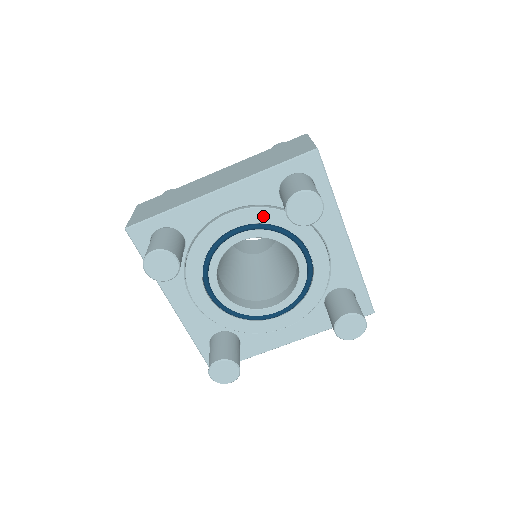
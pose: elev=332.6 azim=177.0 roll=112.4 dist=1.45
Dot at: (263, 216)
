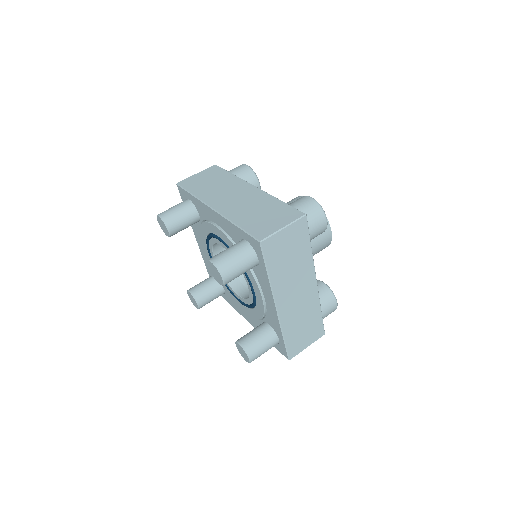
Dot at: occluded
